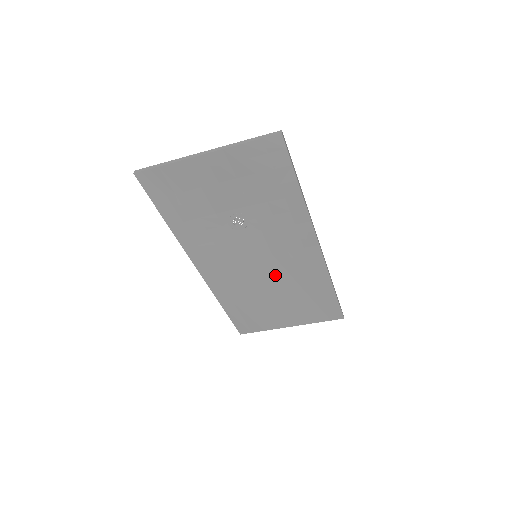
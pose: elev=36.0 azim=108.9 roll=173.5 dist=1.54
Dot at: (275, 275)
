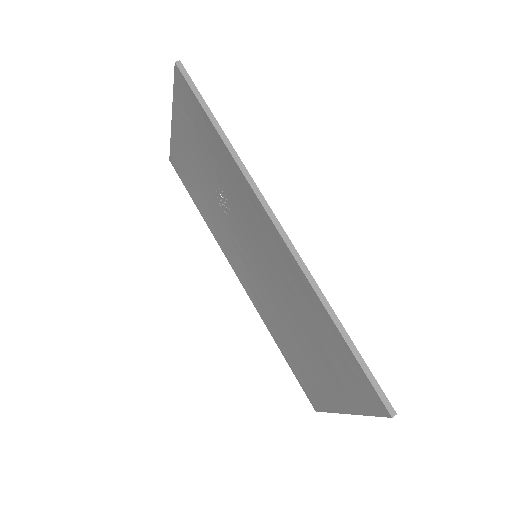
Dot at: (281, 291)
